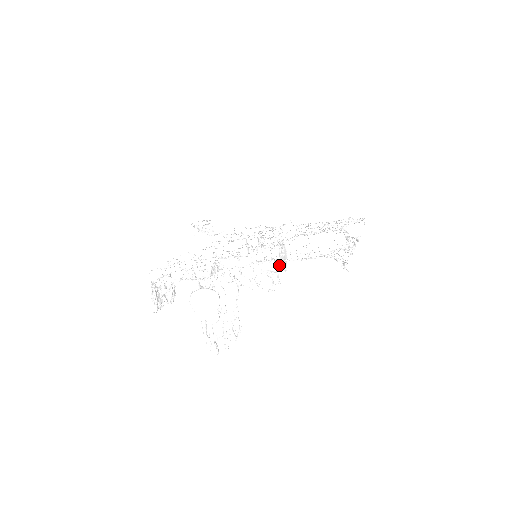
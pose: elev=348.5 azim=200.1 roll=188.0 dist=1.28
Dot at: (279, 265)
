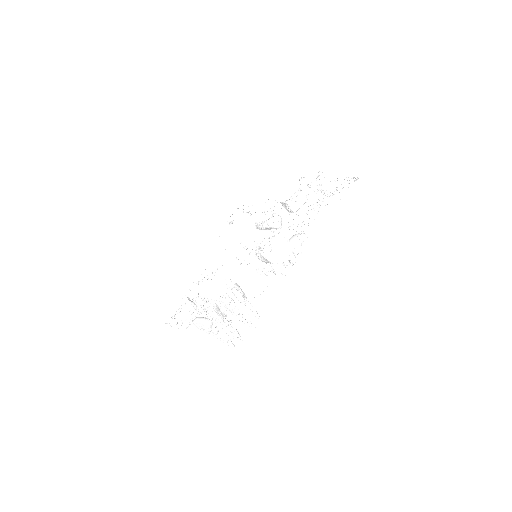
Dot at: occluded
